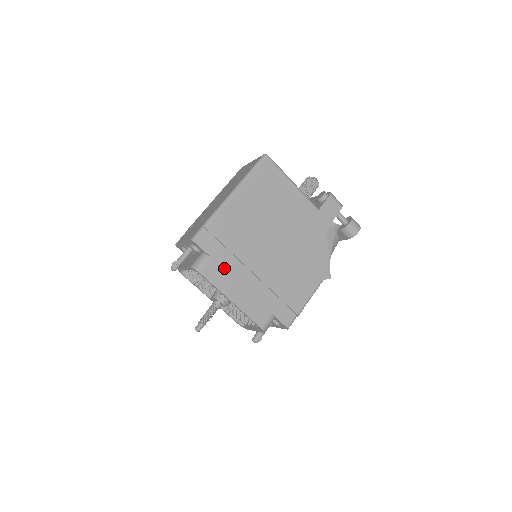
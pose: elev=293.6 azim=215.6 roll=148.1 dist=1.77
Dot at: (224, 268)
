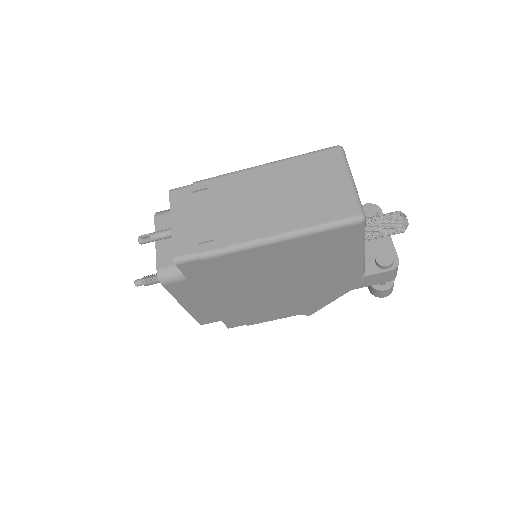
Dot at: (197, 288)
